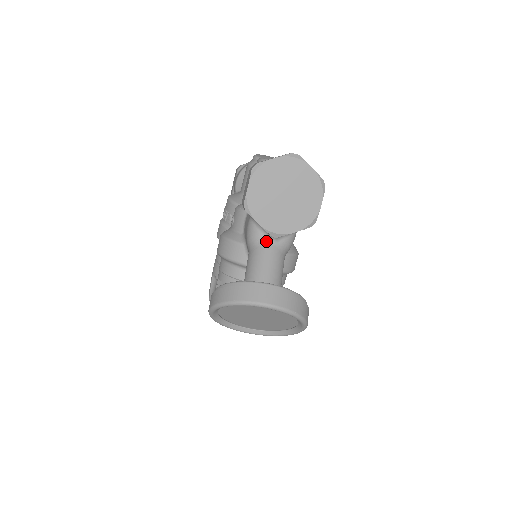
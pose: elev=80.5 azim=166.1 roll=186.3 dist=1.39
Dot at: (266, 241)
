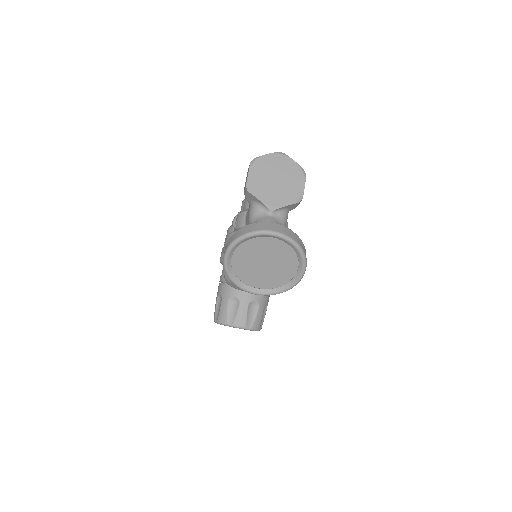
Dot at: (265, 215)
